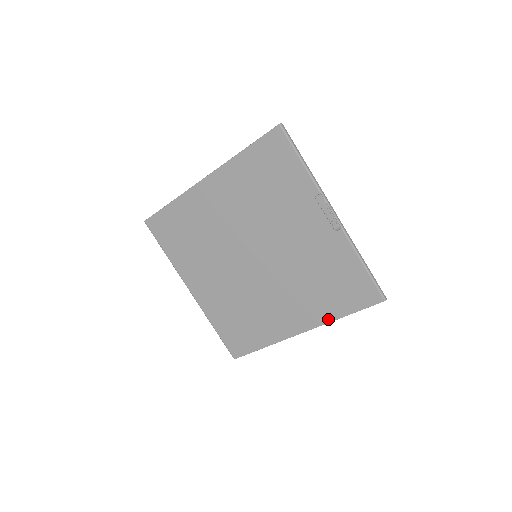
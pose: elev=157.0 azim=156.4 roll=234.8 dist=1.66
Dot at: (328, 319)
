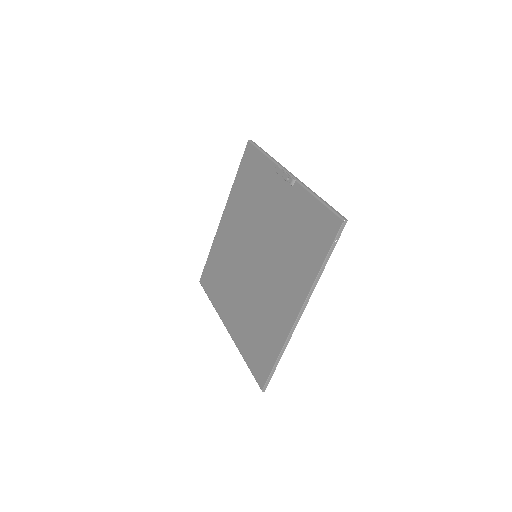
Dot at: (312, 280)
